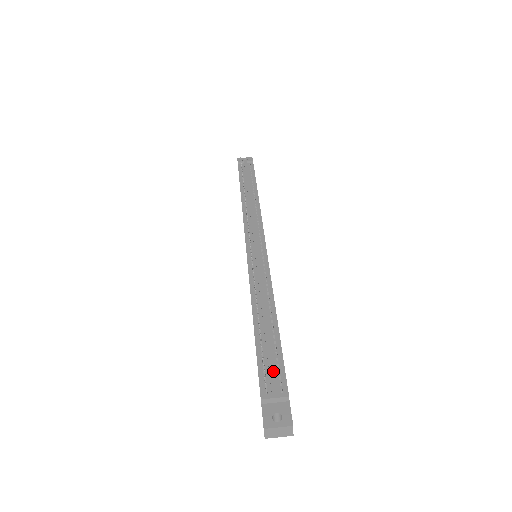
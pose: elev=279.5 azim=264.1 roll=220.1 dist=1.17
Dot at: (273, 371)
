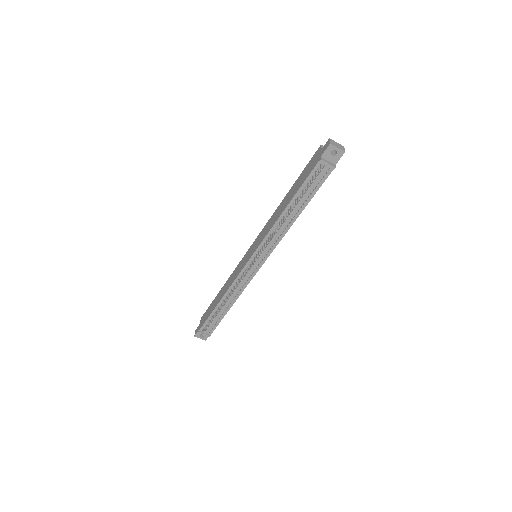
Dot at: (210, 328)
